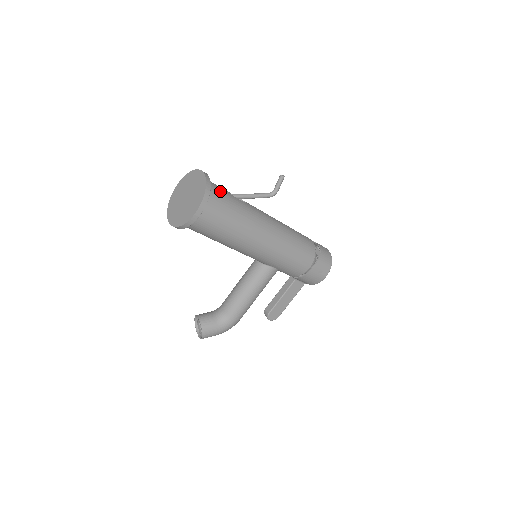
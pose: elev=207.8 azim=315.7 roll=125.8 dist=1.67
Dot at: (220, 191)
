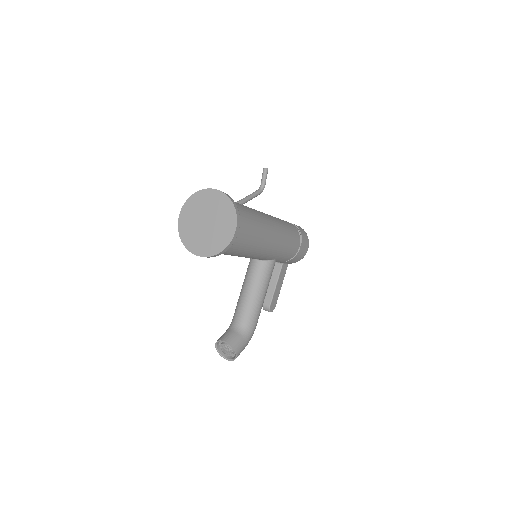
Dot at: occluded
